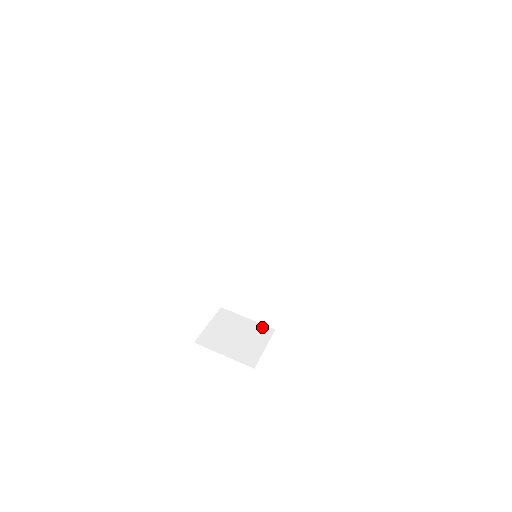
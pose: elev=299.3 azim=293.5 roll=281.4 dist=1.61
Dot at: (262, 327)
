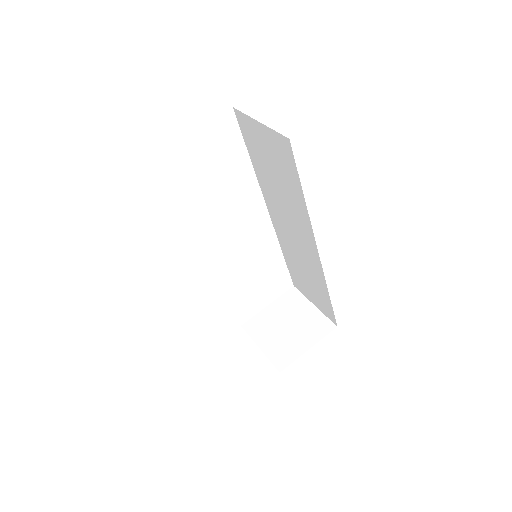
Dot at: (323, 320)
